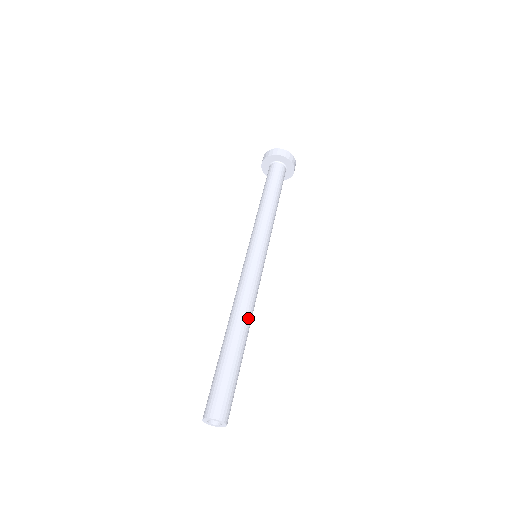
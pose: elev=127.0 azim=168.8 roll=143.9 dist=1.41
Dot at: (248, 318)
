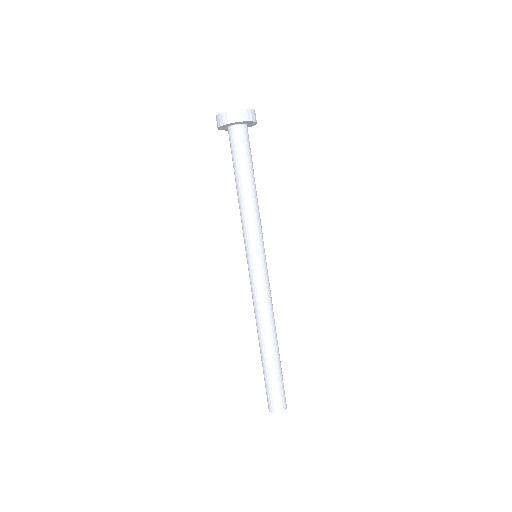
Dot at: (271, 327)
